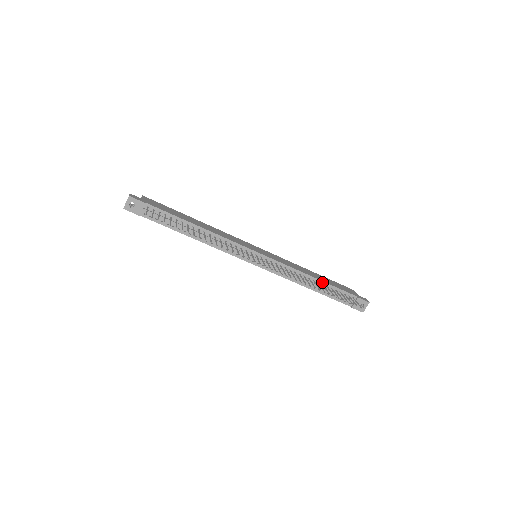
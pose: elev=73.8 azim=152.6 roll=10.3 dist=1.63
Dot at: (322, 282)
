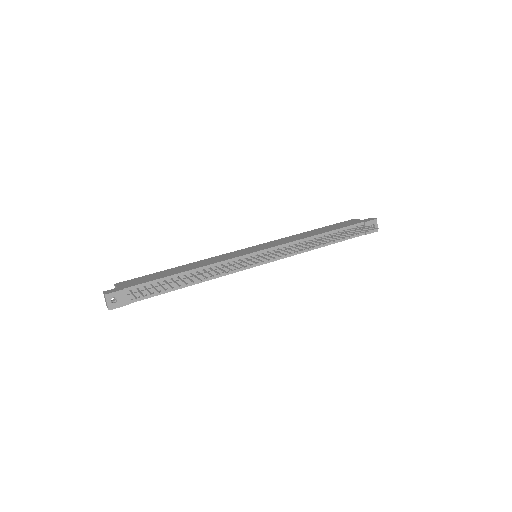
Dot at: (327, 233)
